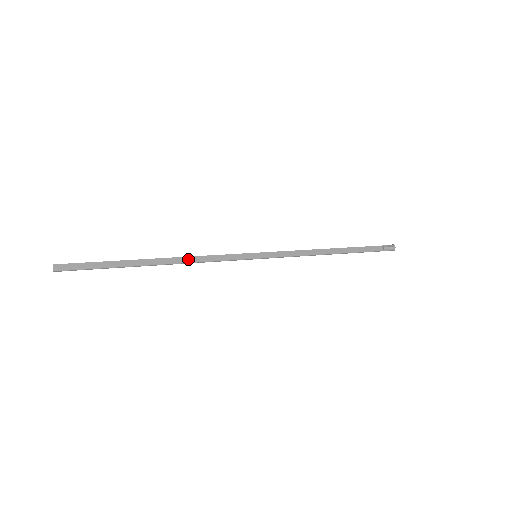
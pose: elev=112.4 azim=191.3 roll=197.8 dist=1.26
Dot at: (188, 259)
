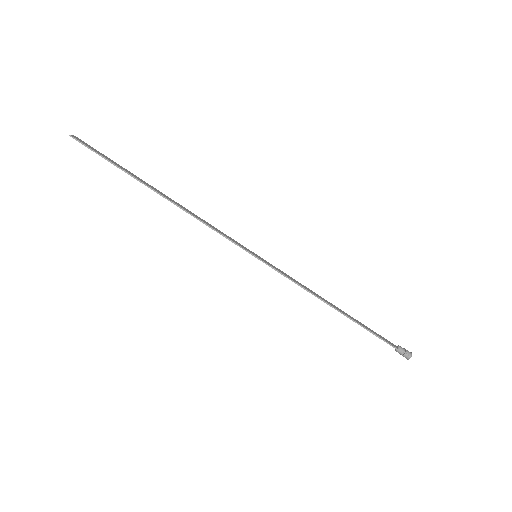
Dot at: (190, 212)
